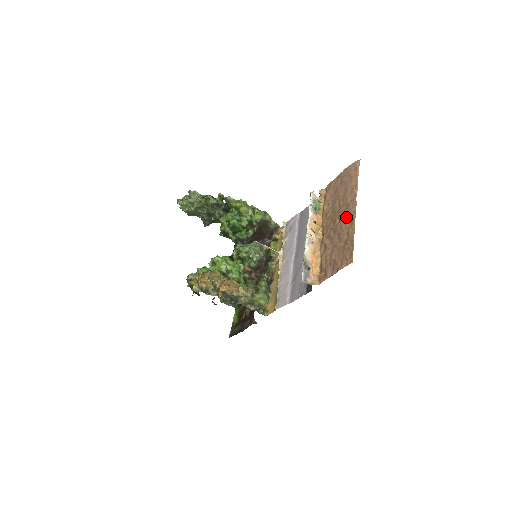
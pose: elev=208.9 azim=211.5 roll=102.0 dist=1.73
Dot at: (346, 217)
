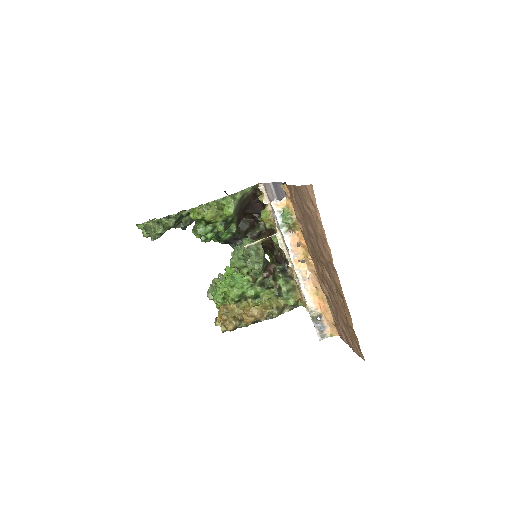
Dot at: (333, 283)
